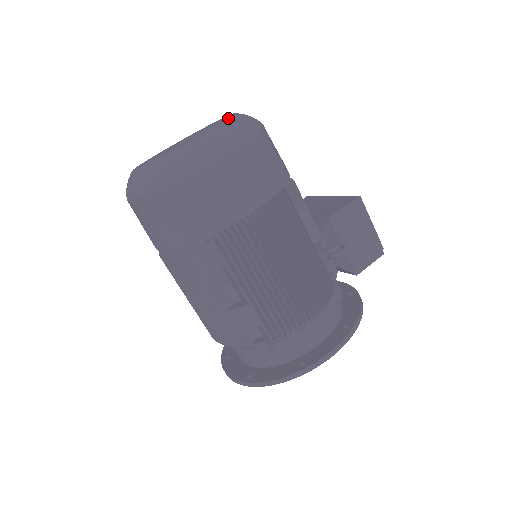
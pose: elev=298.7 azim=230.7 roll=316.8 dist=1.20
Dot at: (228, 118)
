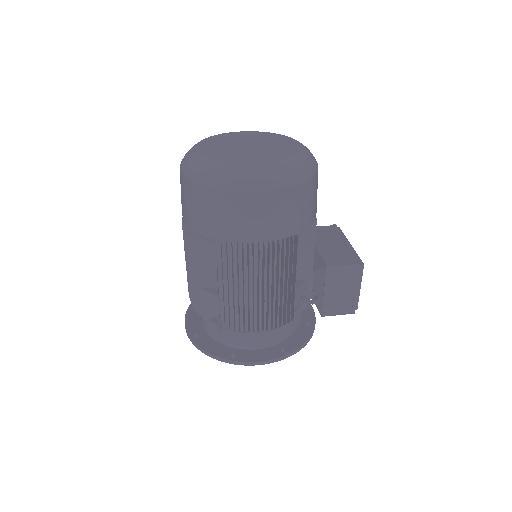
Dot at: (288, 158)
